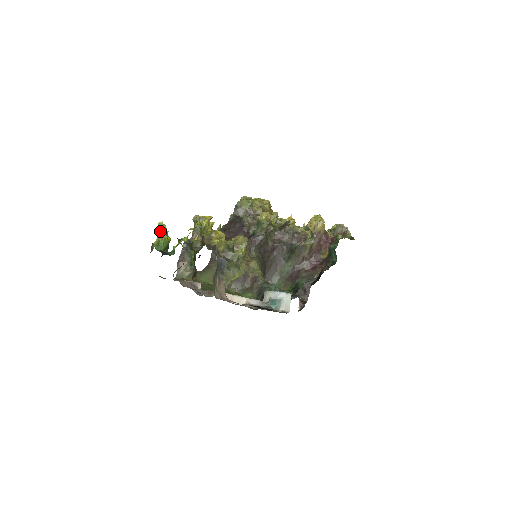
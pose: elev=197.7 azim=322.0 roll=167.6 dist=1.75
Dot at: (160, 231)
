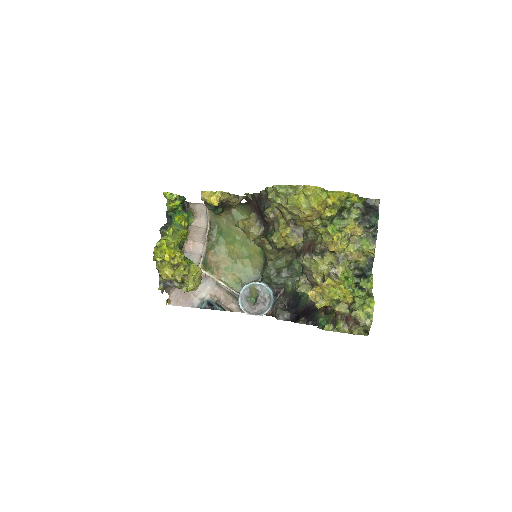
Dot at: (166, 198)
